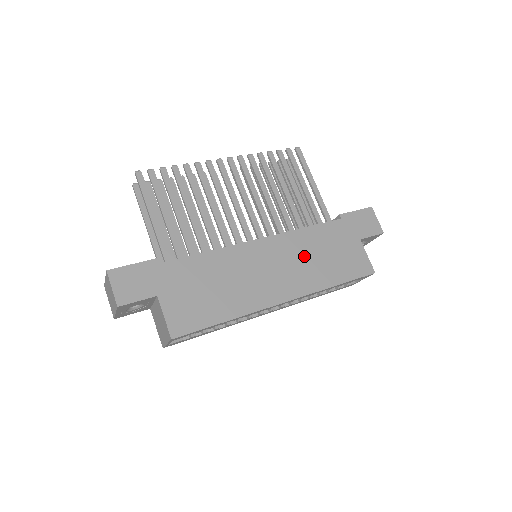
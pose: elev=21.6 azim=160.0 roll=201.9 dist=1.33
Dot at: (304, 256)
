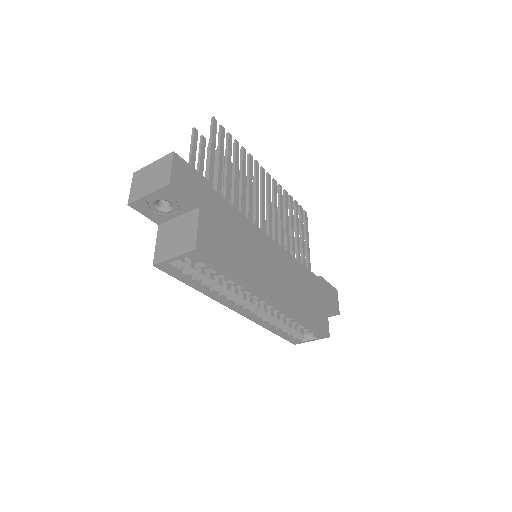
Dot at: (295, 281)
